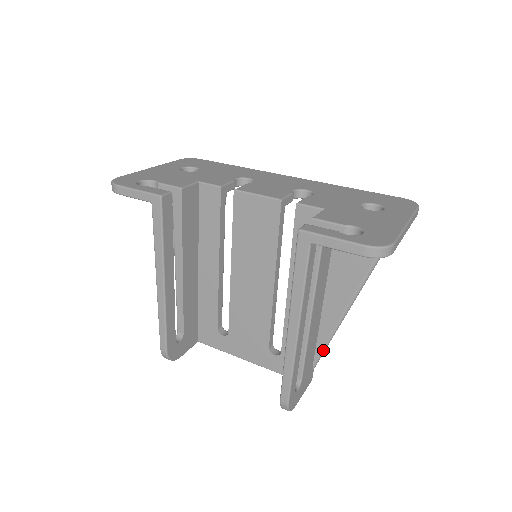
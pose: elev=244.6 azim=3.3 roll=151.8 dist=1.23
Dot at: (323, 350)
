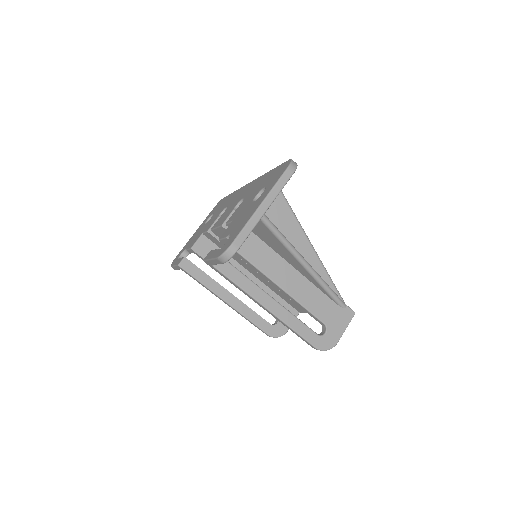
Dot at: (330, 295)
